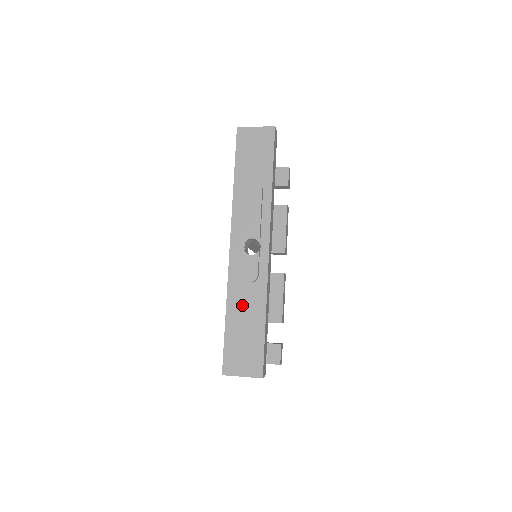
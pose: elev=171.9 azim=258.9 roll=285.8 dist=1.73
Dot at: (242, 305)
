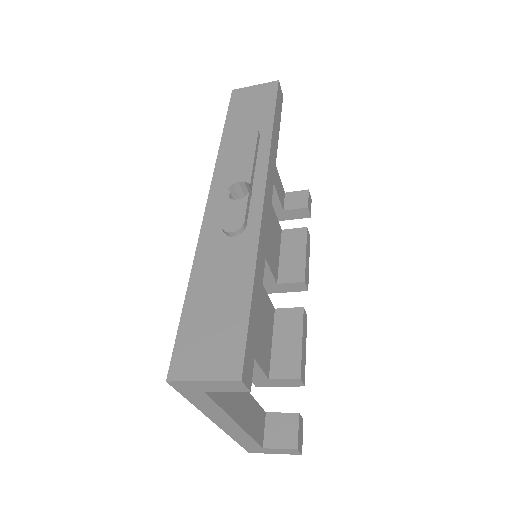
Dot at: (216, 268)
